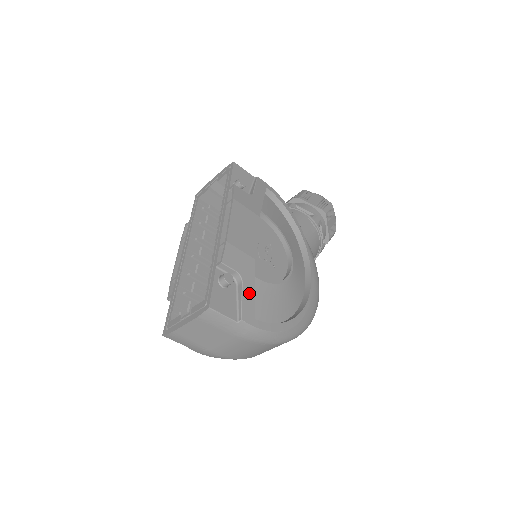
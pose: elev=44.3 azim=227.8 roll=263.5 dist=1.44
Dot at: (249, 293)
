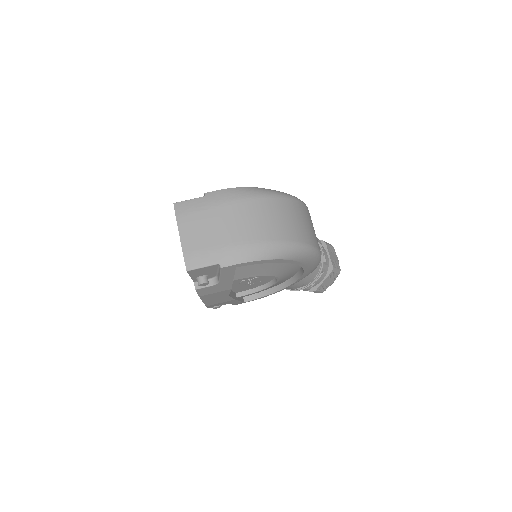
Dot at: occluded
